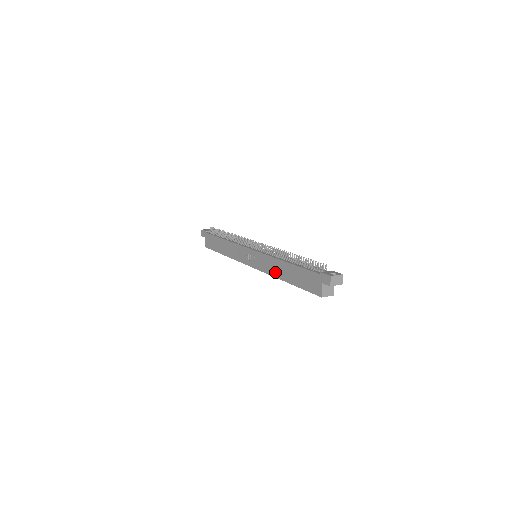
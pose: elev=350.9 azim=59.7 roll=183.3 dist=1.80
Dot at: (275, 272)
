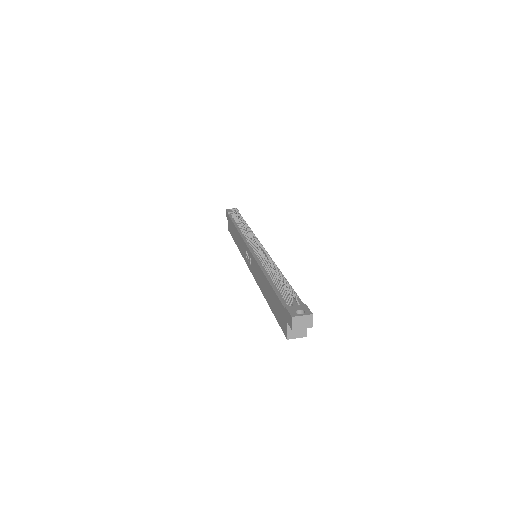
Dot at: (261, 285)
